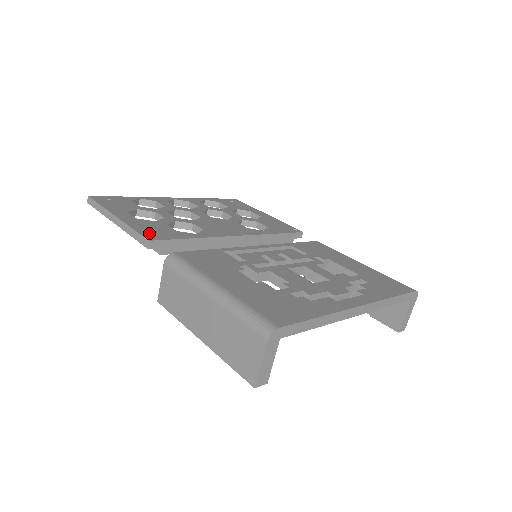
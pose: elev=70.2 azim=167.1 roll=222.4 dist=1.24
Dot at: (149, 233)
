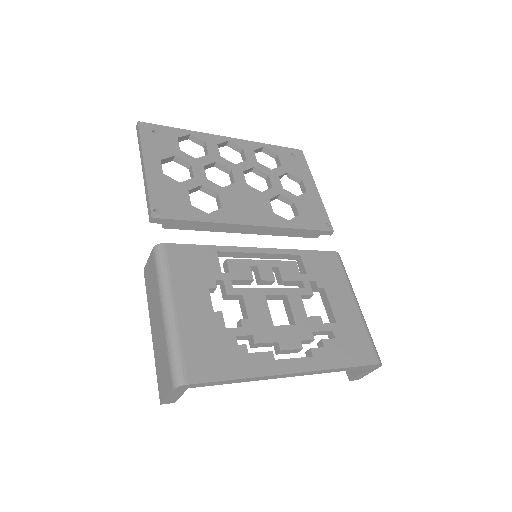
Dot at: (160, 204)
